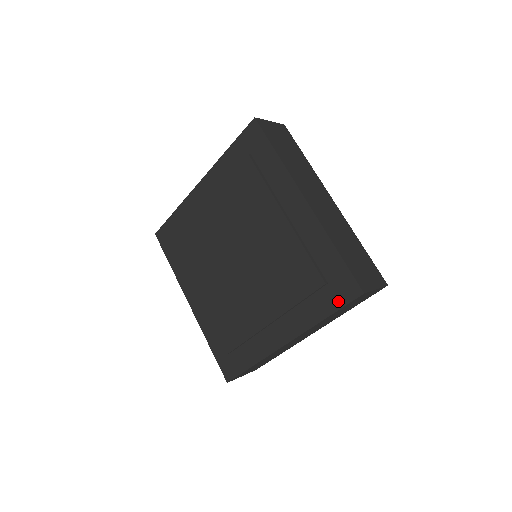
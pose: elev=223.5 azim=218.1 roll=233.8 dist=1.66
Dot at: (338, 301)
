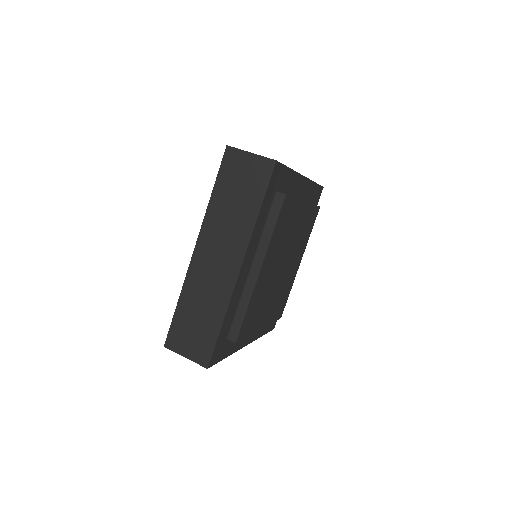
Dot at: occluded
